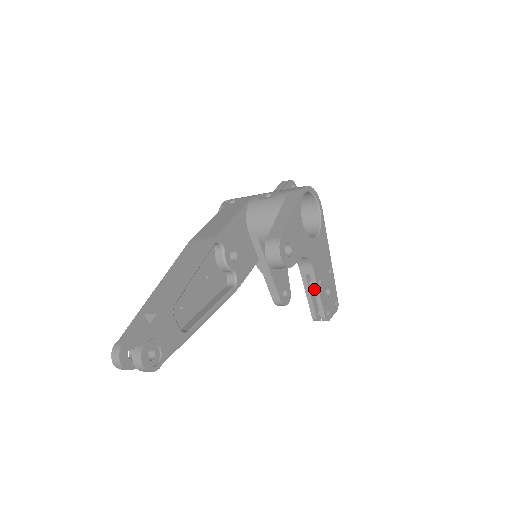
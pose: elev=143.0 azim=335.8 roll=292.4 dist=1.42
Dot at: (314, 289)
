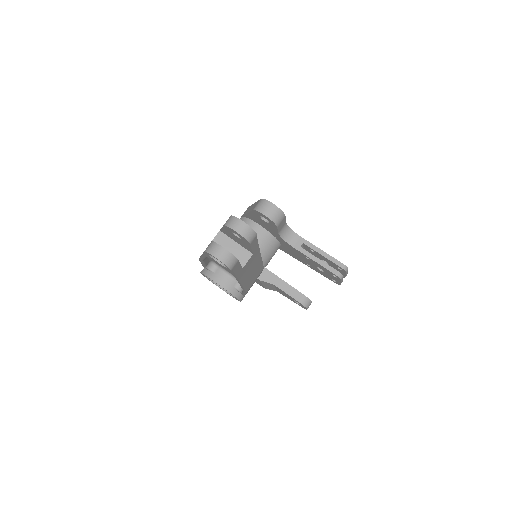
Dot at: (316, 251)
